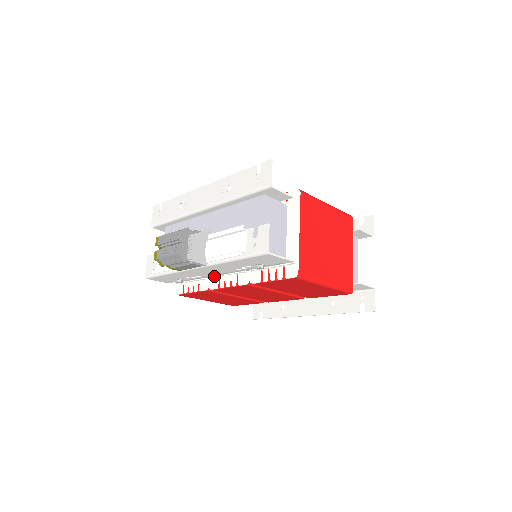
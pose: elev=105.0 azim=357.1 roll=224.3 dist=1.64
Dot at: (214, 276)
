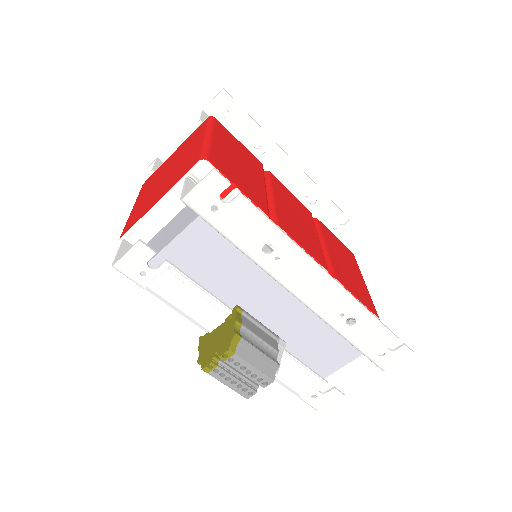
Dot at: occluded
